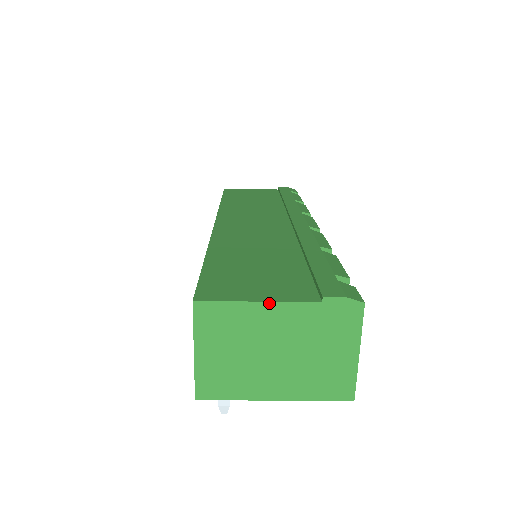
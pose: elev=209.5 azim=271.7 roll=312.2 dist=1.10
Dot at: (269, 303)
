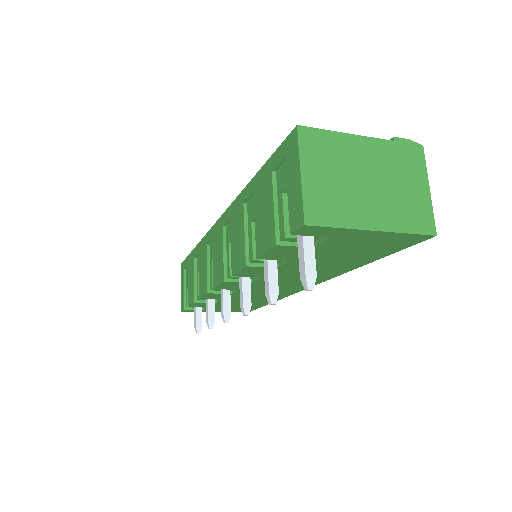
Dot at: (356, 136)
